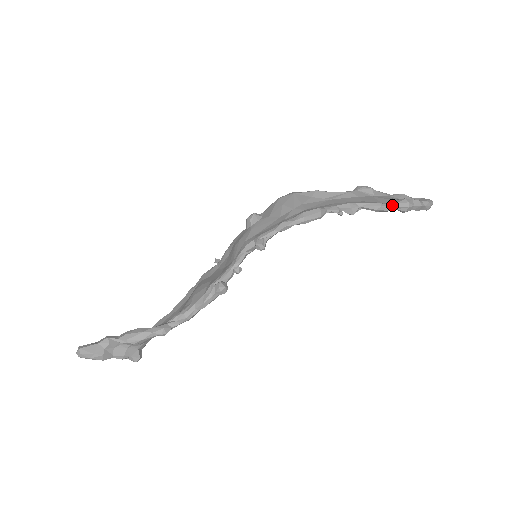
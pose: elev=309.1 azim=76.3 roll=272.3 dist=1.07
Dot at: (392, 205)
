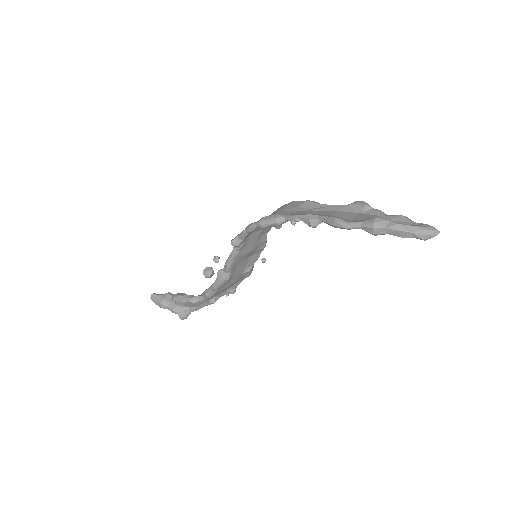
Dot at: (352, 222)
